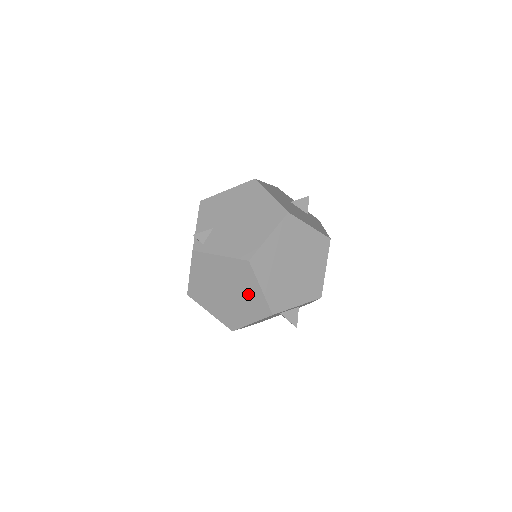
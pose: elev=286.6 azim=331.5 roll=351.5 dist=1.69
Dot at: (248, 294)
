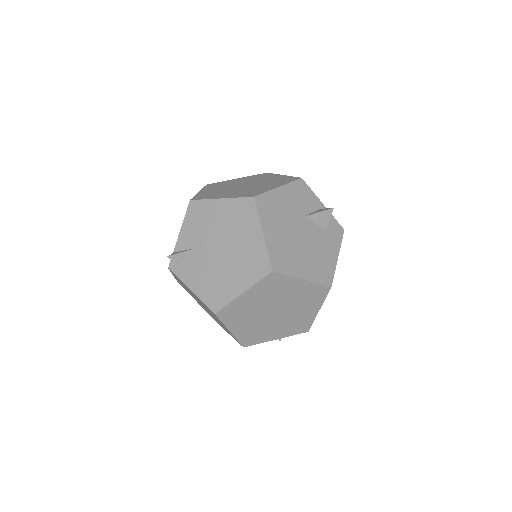
Dot at: occluded
